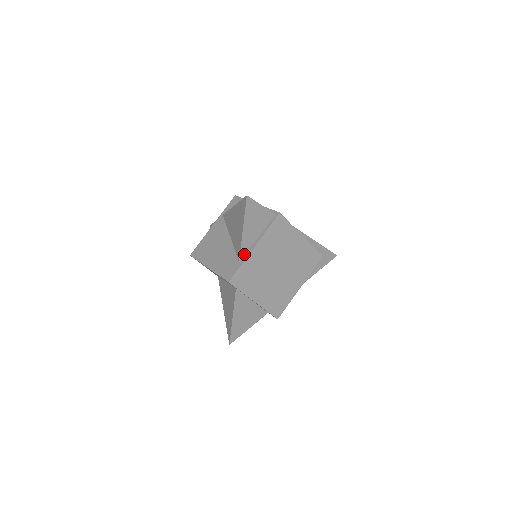
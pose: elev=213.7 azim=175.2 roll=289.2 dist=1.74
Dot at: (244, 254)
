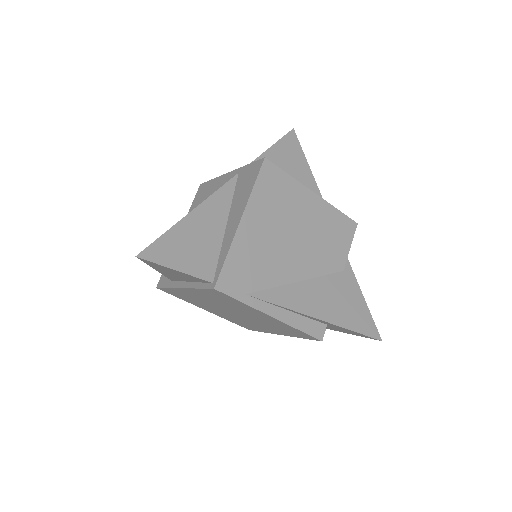
Dot at: (176, 280)
